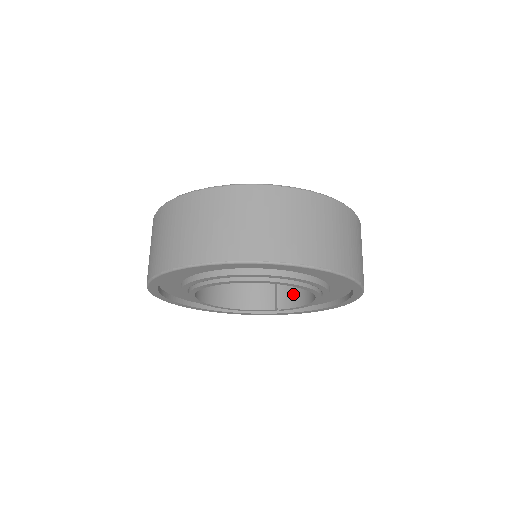
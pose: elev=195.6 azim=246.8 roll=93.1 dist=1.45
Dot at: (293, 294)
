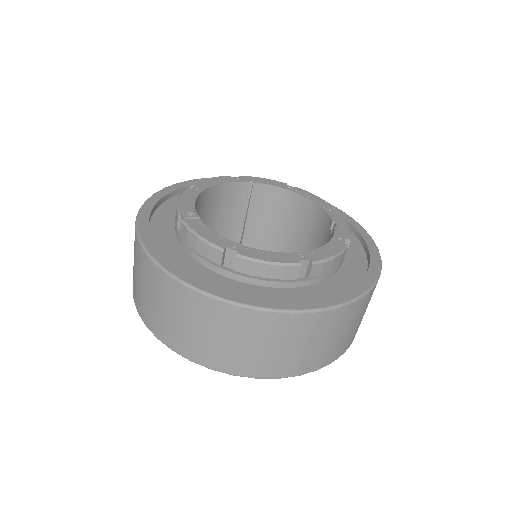
Dot at: occluded
